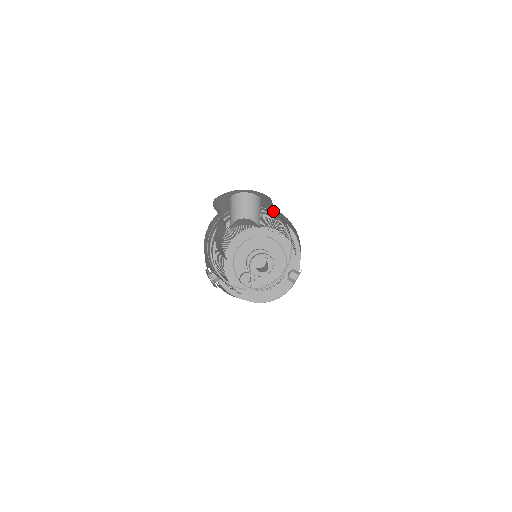
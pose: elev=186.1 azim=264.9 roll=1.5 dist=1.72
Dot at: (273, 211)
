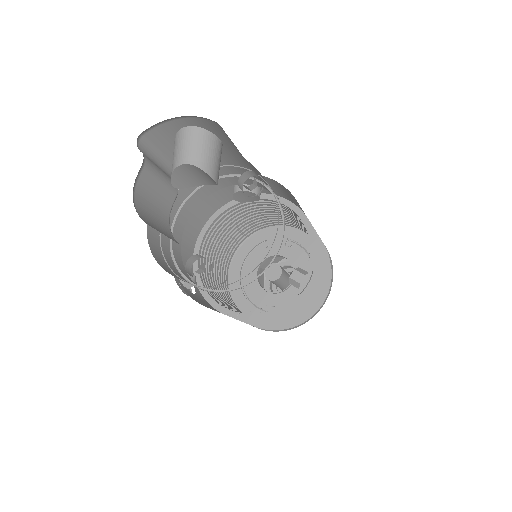
Dot at: (252, 168)
